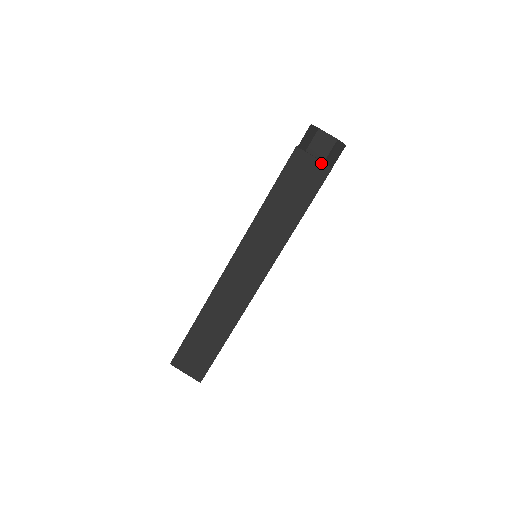
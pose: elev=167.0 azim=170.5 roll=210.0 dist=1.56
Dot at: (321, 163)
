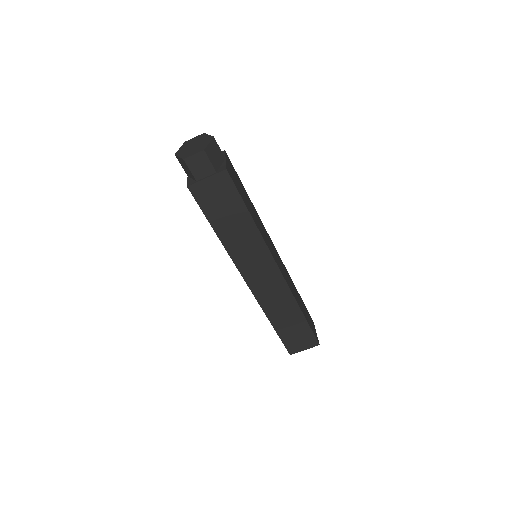
Dot at: (215, 176)
